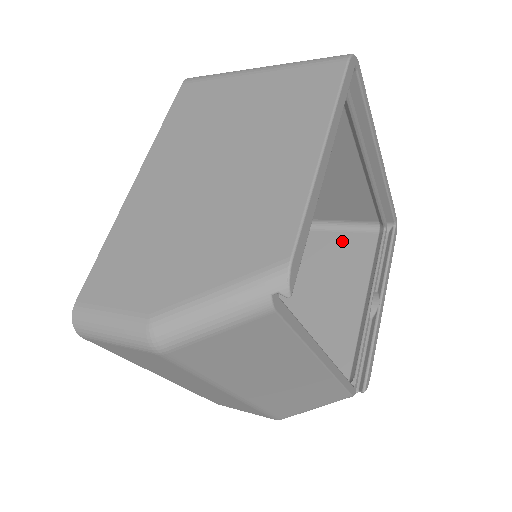
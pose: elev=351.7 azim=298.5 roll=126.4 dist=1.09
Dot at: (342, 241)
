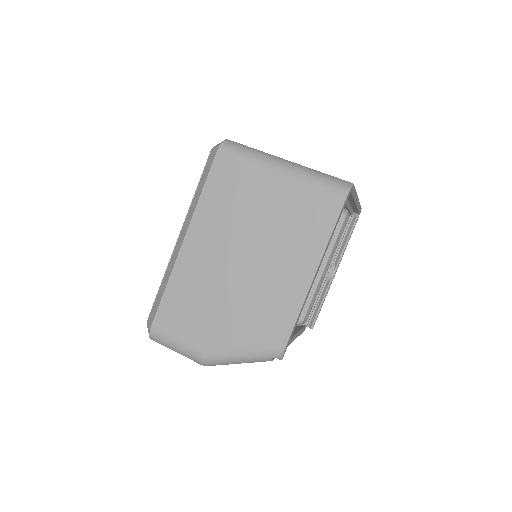
Dot at: occluded
